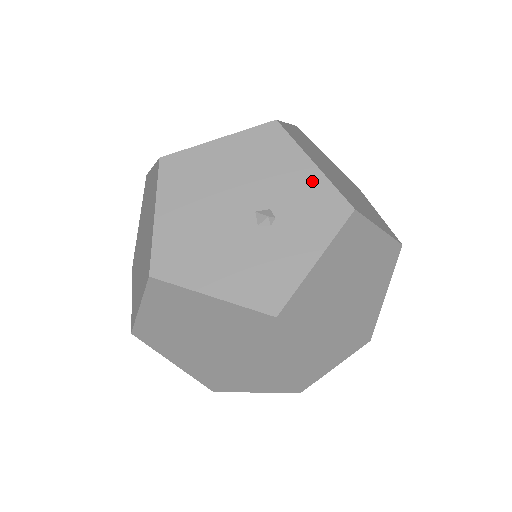
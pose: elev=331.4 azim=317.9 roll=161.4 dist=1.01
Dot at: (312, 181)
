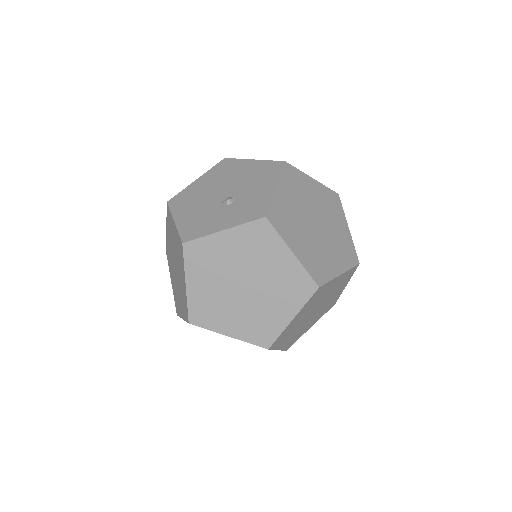
Dot at: (265, 195)
